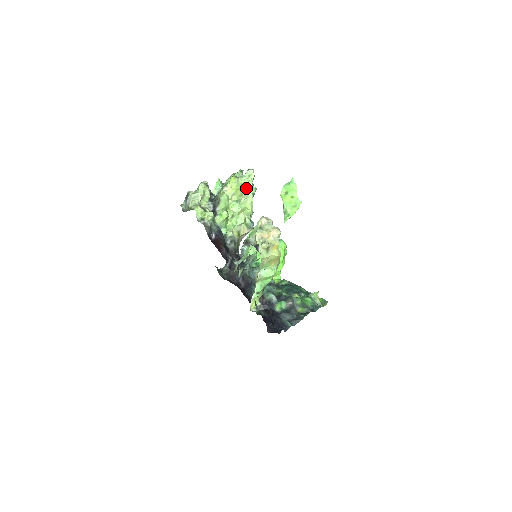
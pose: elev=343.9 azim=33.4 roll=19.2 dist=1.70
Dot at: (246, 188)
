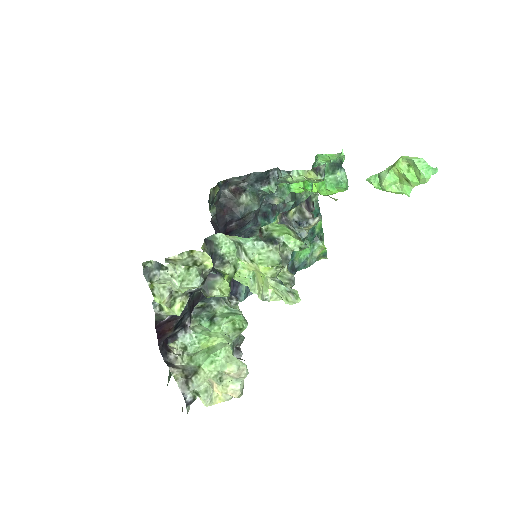
Dot at: (270, 297)
